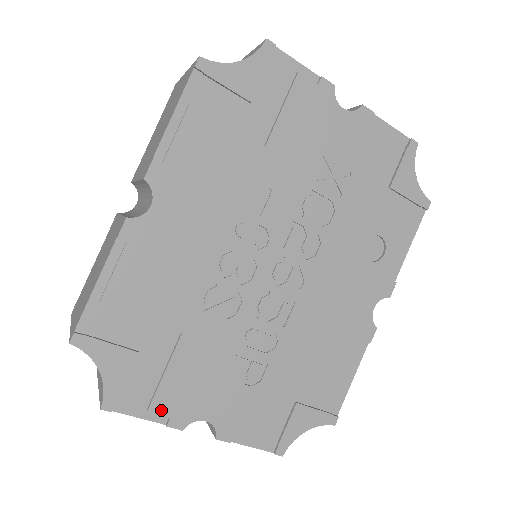
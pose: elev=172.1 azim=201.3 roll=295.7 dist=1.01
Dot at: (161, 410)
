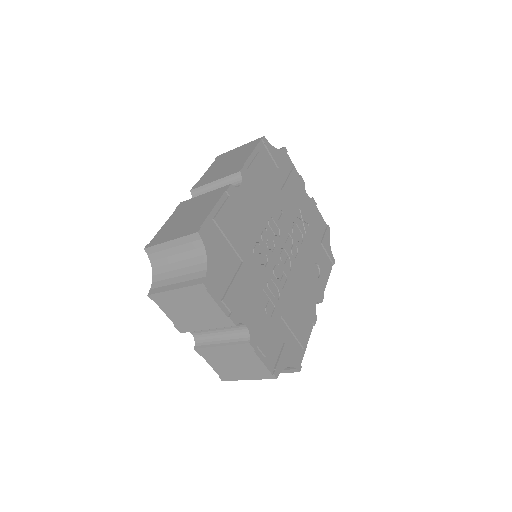
Dot at: (228, 304)
